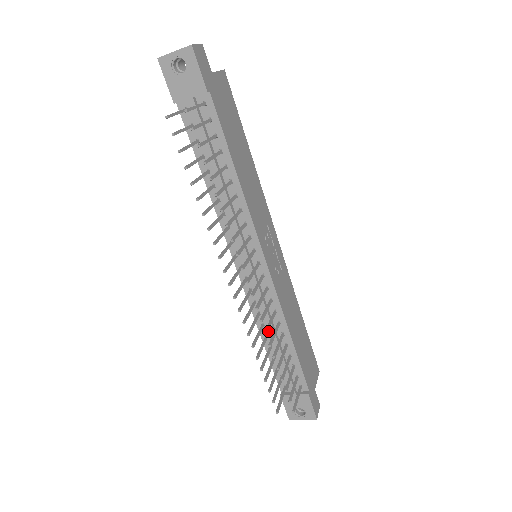
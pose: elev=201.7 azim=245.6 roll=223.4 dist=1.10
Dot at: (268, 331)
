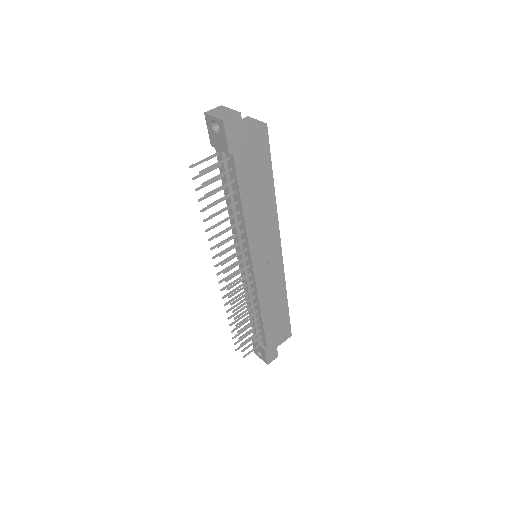
Dot at: occluded
